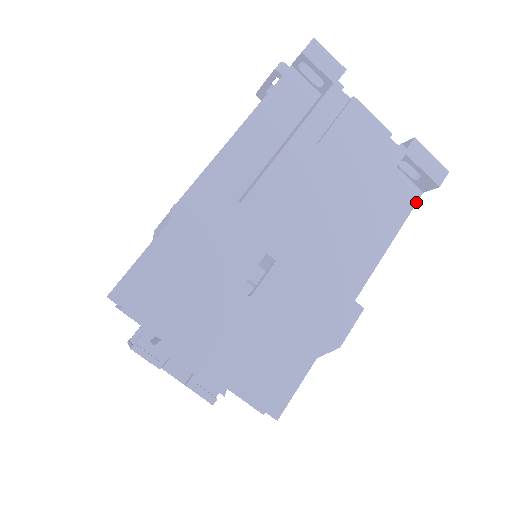
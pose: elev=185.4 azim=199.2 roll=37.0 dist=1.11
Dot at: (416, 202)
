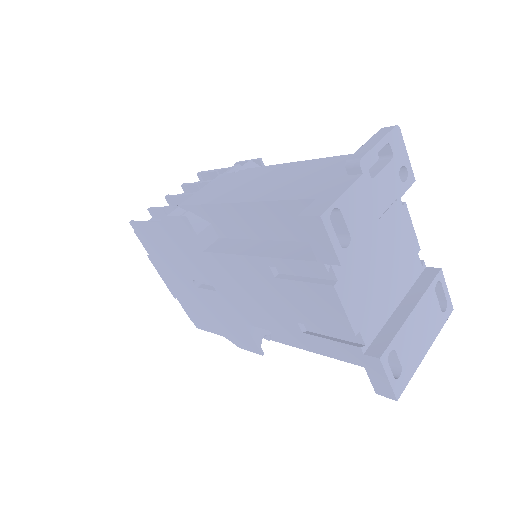
Dot at: occluded
